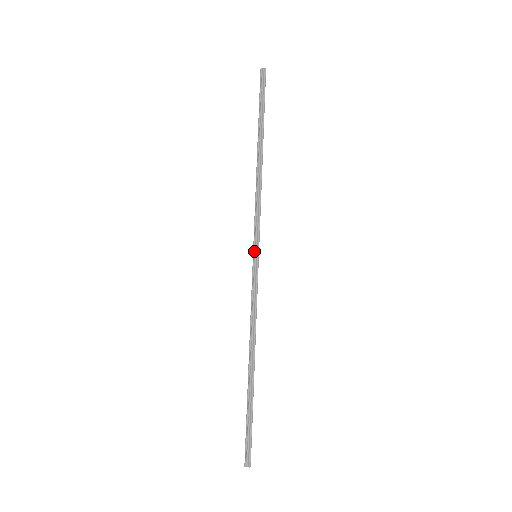
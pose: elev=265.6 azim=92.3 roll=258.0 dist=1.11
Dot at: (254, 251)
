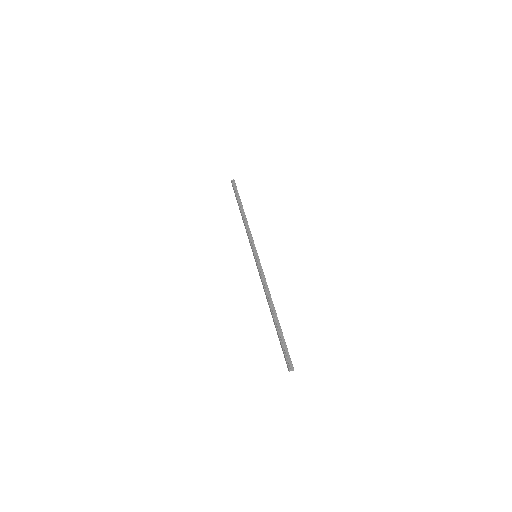
Dot at: (254, 253)
